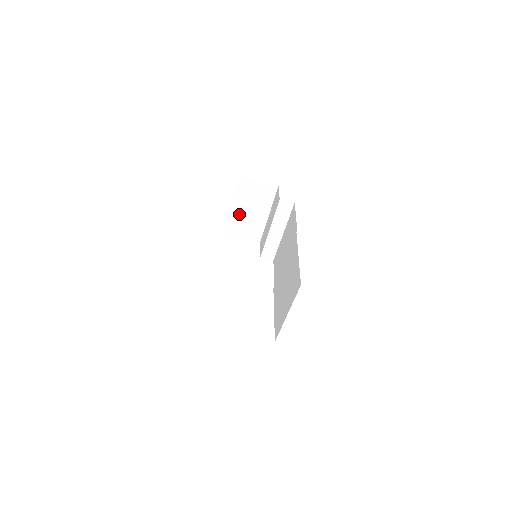
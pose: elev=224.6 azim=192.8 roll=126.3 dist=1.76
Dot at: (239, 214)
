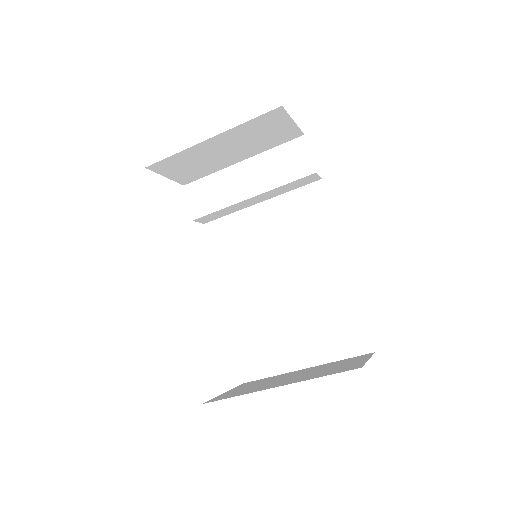
Dot at: (209, 148)
